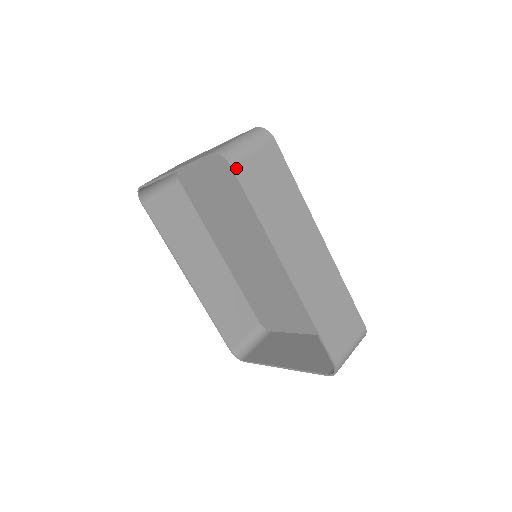
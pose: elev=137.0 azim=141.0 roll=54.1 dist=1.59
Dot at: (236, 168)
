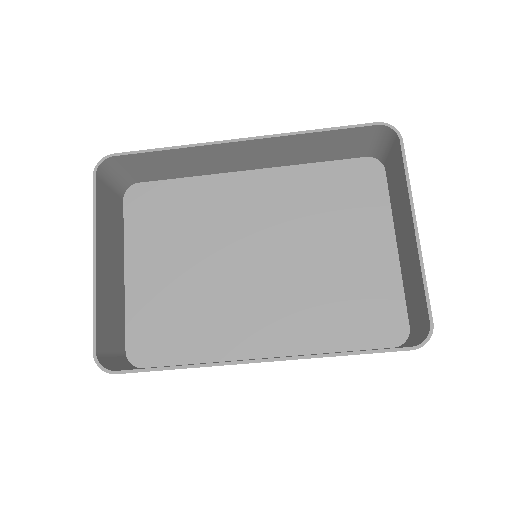
Dot at: (119, 156)
